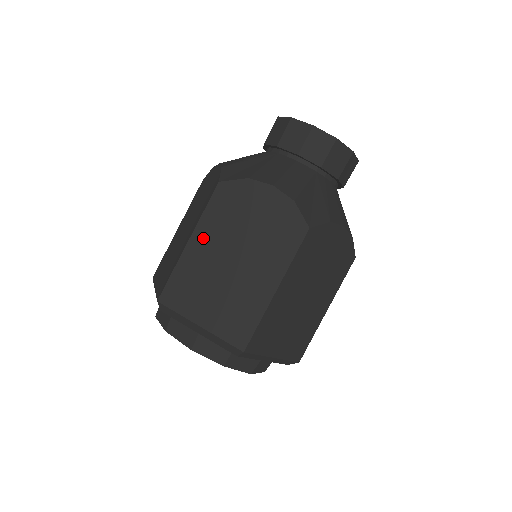
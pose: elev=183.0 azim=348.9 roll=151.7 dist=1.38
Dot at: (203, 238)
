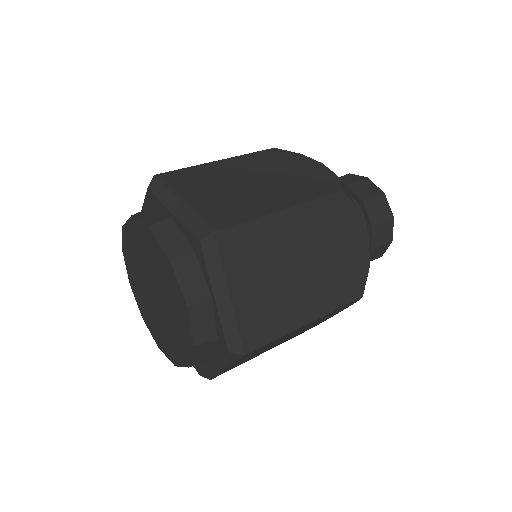
Dot at: (235, 163)
